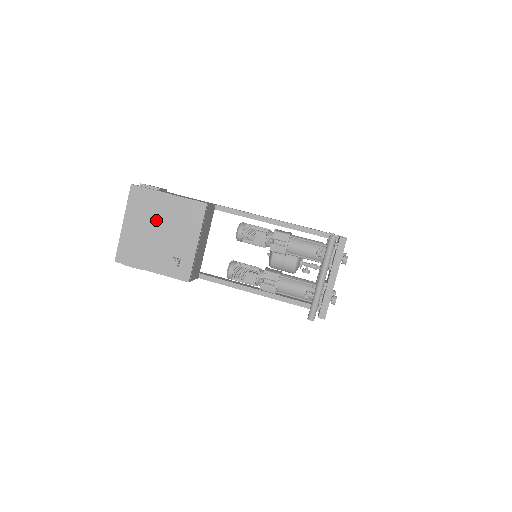
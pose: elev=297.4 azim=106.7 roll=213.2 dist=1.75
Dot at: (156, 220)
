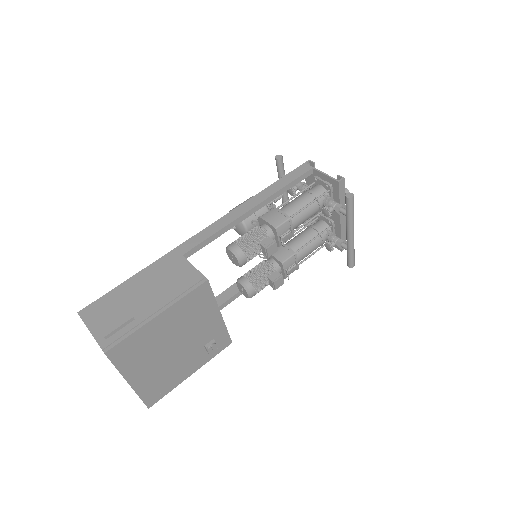
Dot at: (164, 344)
